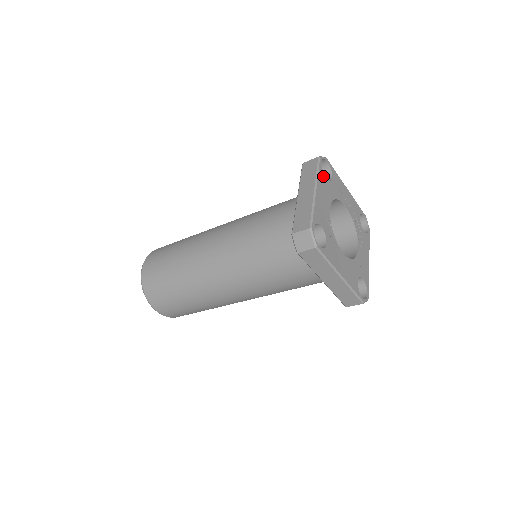
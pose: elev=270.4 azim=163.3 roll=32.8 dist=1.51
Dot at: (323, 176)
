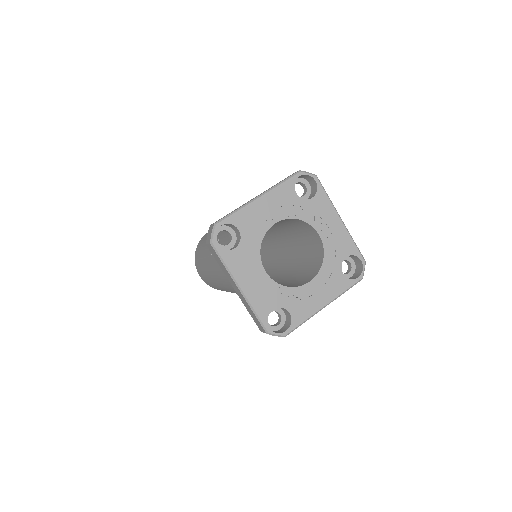
Dot at: (232, 255)
